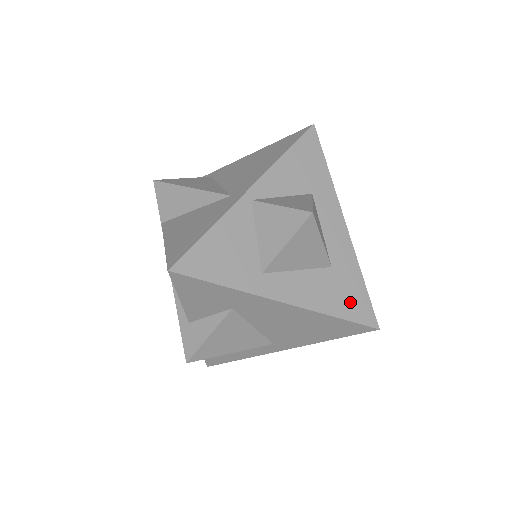
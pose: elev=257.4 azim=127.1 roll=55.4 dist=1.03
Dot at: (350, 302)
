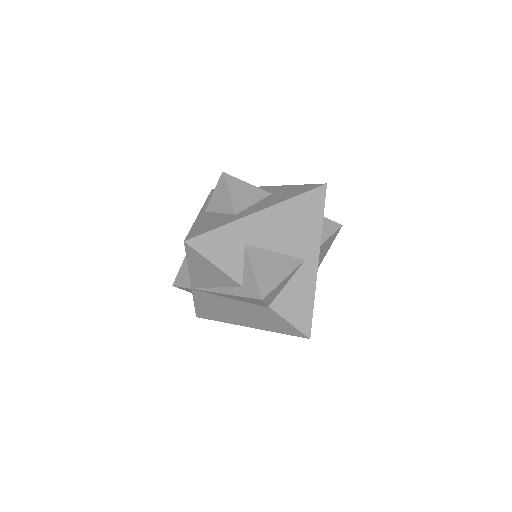
Dot at: (297, 191)
